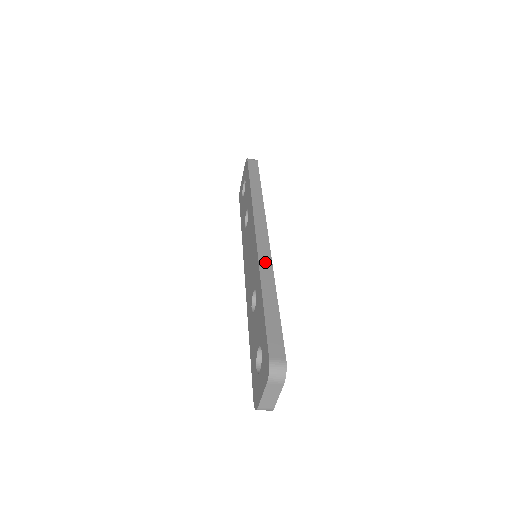
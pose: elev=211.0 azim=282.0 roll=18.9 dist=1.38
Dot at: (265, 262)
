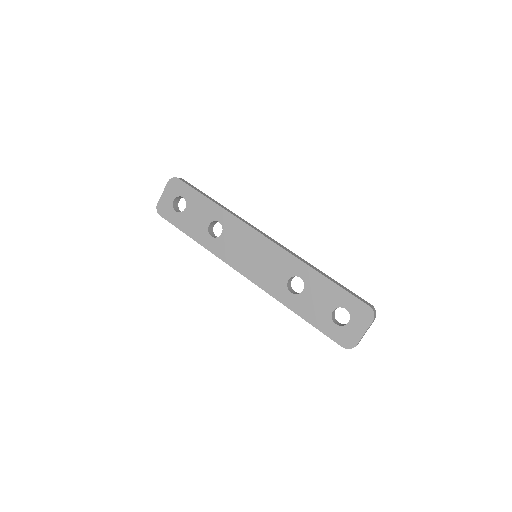
Dot at: (295, 255)
